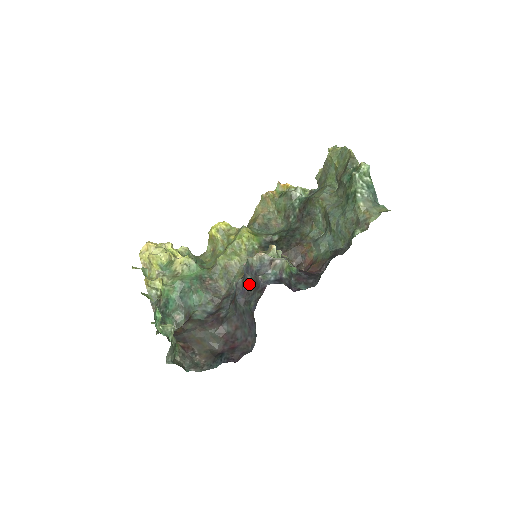
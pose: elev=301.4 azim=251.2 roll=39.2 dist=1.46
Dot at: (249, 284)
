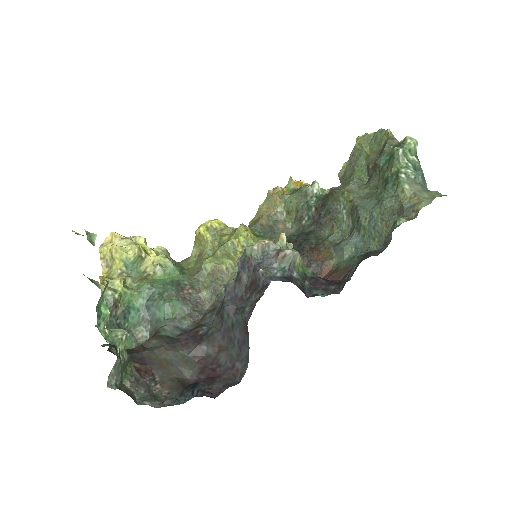
Dot at: (244, 286)
